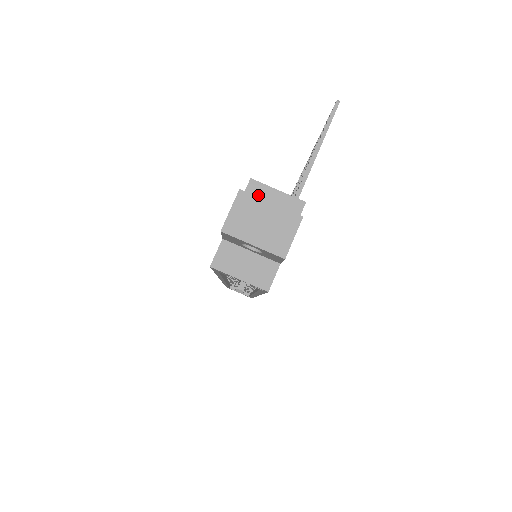
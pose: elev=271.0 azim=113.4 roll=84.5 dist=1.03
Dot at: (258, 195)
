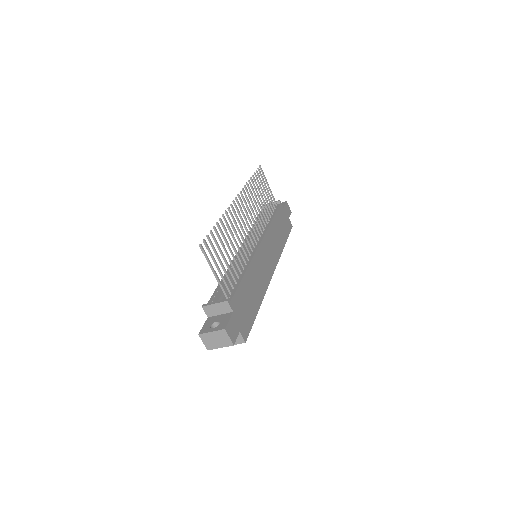
Dot at: (210, 310)
